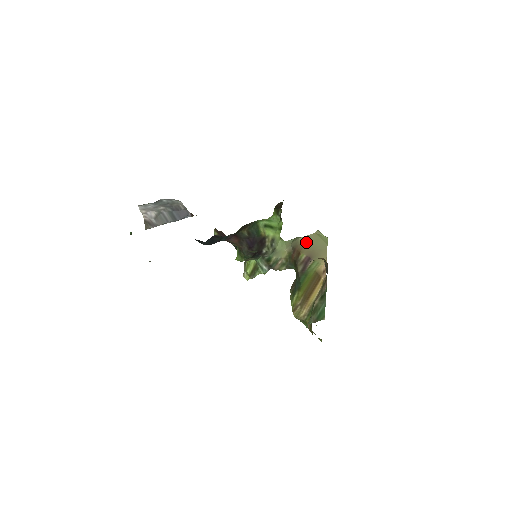
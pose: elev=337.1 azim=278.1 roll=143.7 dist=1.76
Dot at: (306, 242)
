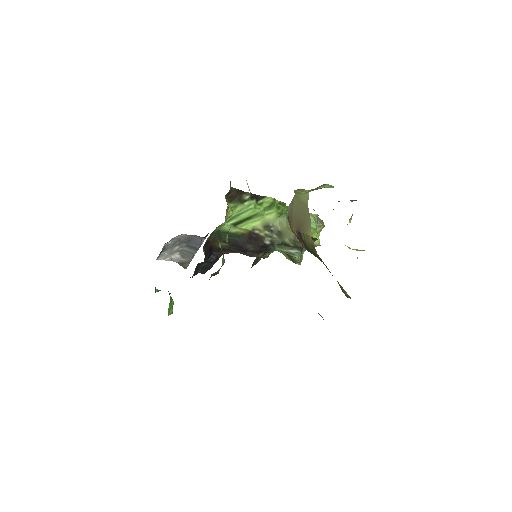
Dot at: (291, 212)
